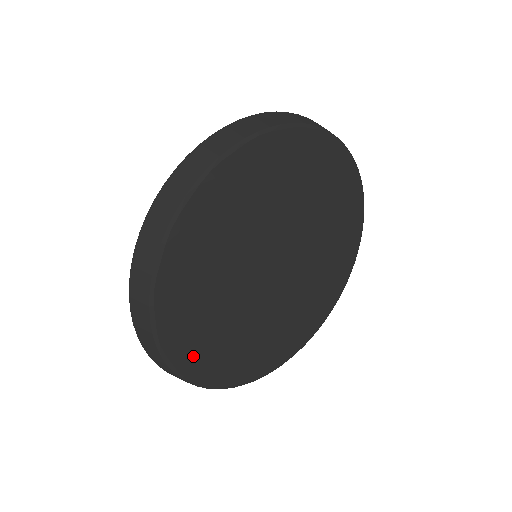
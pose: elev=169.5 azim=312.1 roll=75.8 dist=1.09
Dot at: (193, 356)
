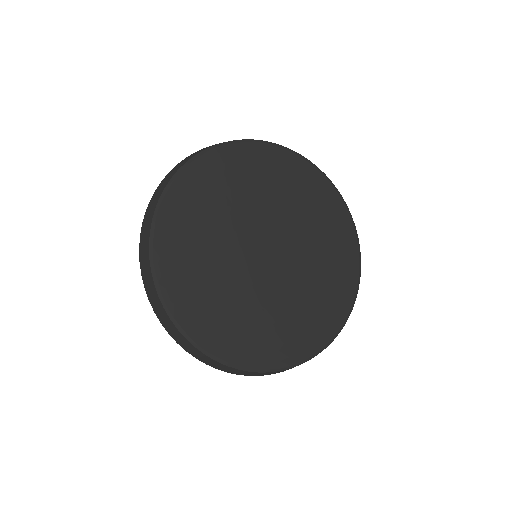
Dot at: (179, 290)
